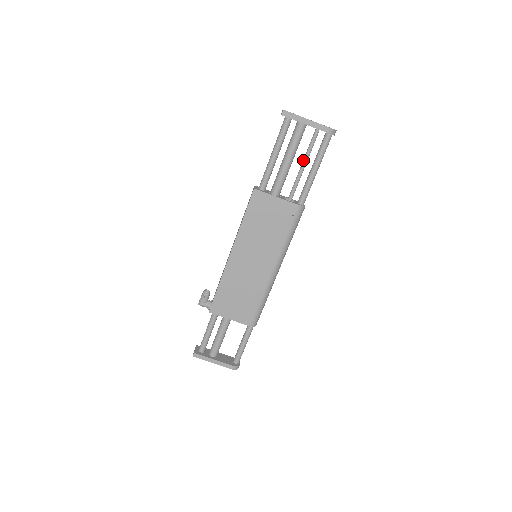
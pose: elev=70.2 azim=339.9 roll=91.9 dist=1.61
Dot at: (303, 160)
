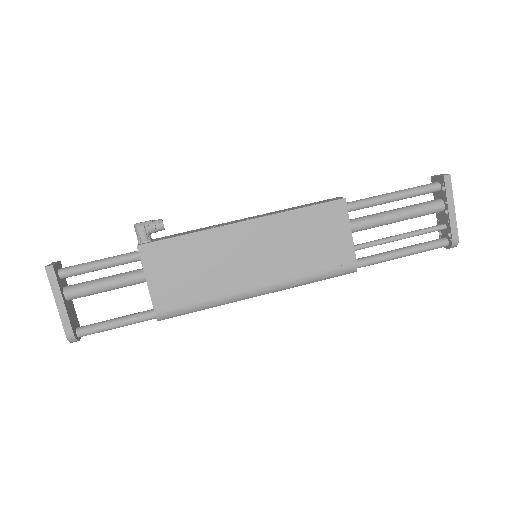
Dot at: (404, 233)
